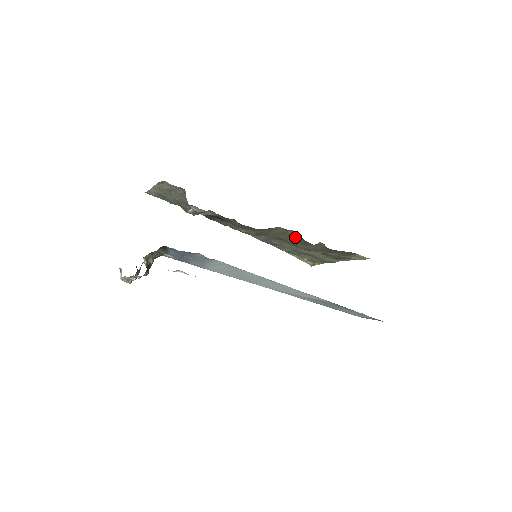
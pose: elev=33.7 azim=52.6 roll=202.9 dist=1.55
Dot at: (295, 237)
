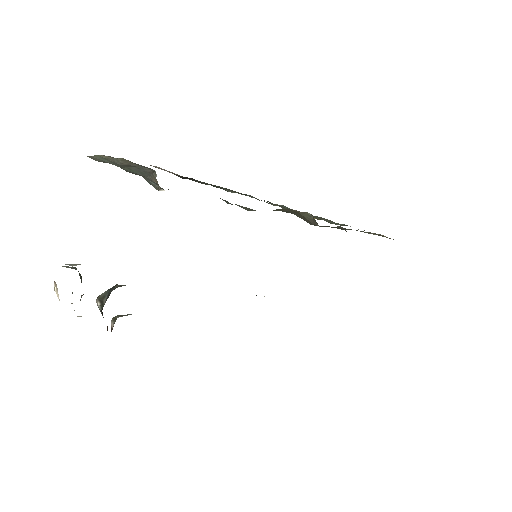
Dot at: (307, 218)
